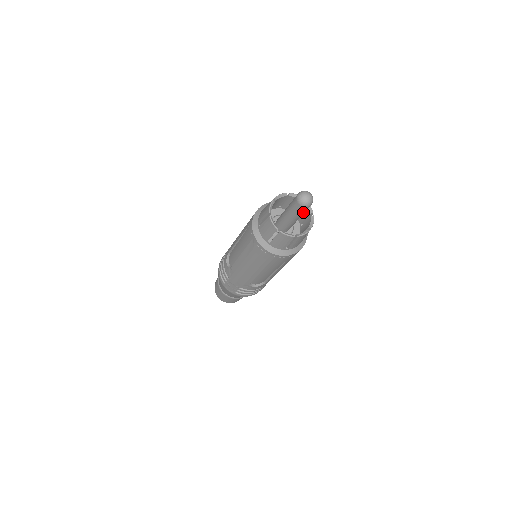
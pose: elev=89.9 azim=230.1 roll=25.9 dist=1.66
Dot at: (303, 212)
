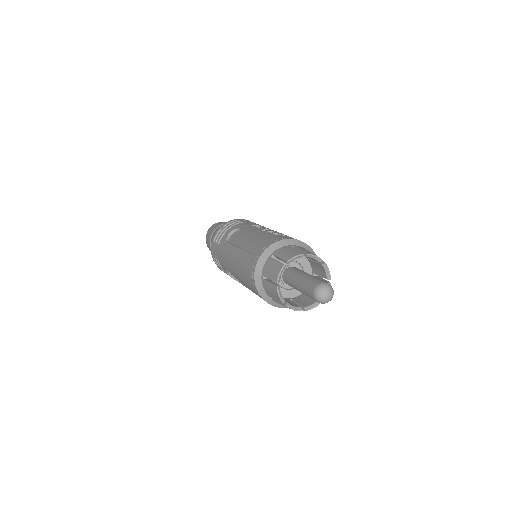
Dot at: (311, 298)
